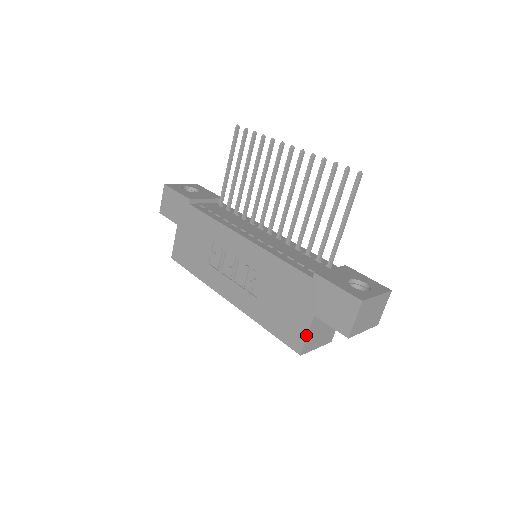
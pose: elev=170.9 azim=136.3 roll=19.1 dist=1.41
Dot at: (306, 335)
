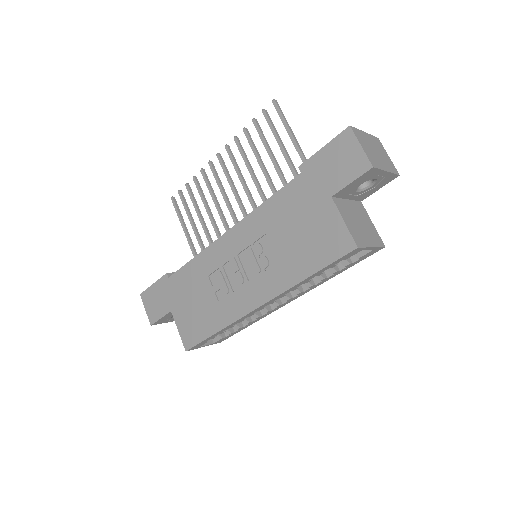
Dot at: (342, 222)
